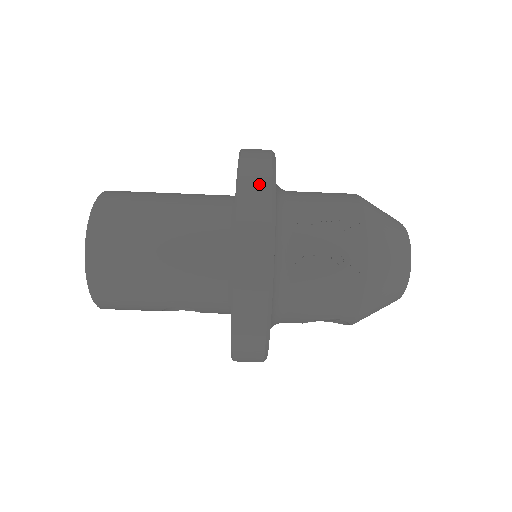
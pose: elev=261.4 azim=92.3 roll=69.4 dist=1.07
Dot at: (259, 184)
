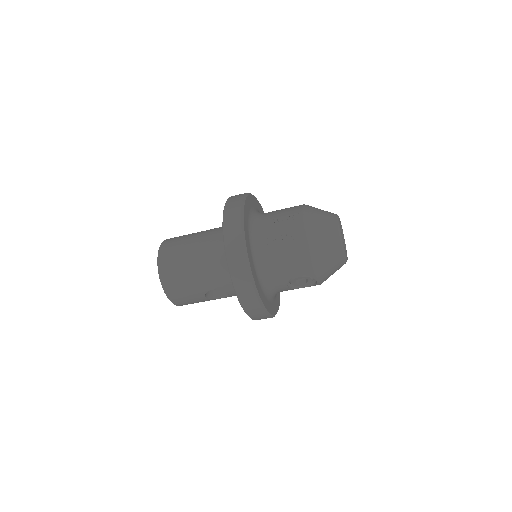
Dot at: (235, 205)
